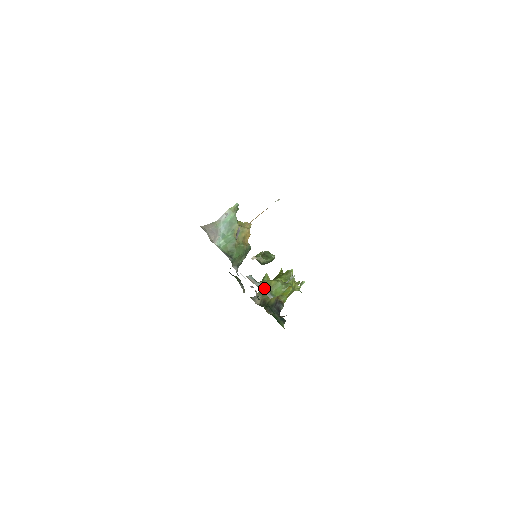
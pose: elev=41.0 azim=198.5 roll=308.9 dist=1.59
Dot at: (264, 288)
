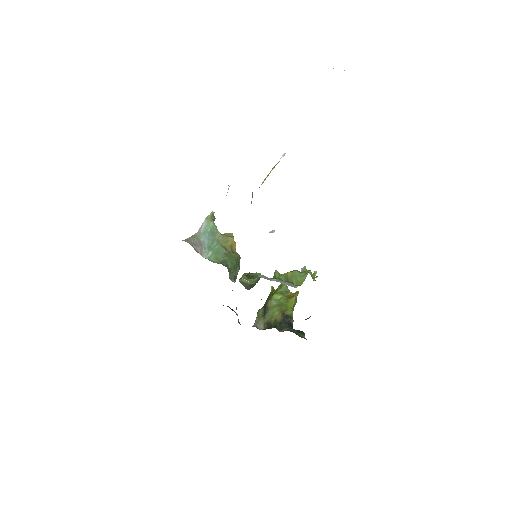
Dot at: (283, 281)
